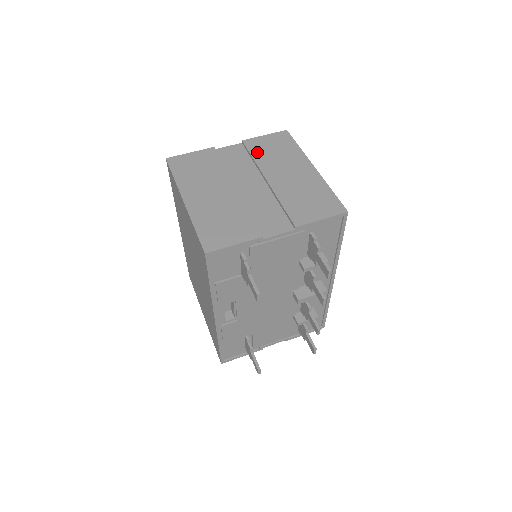
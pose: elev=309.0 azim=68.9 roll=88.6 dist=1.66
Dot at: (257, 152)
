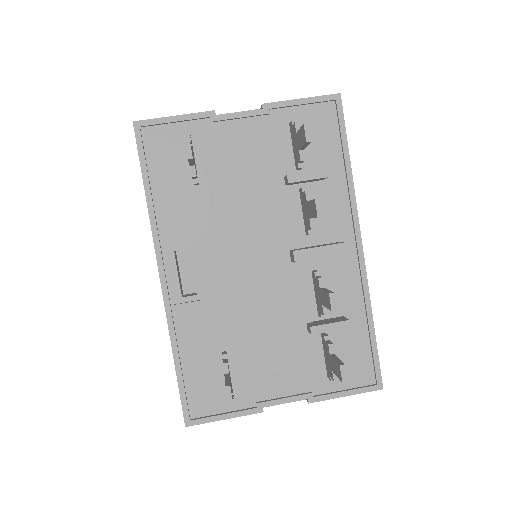
Dot at: occluded
